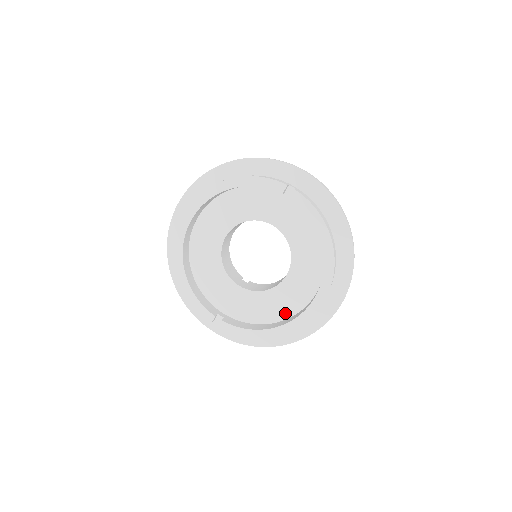
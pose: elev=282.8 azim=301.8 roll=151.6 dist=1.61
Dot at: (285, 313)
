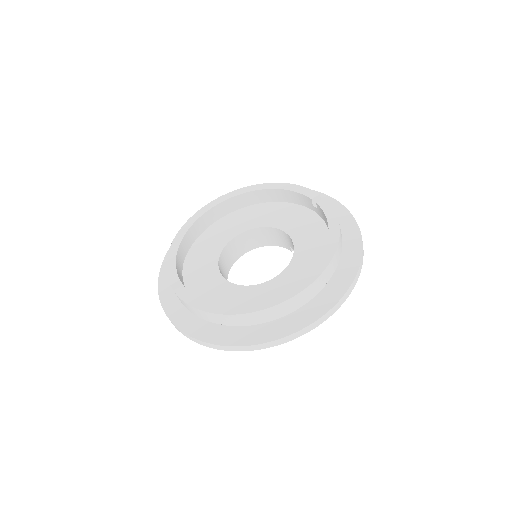
Dot at: occluded
